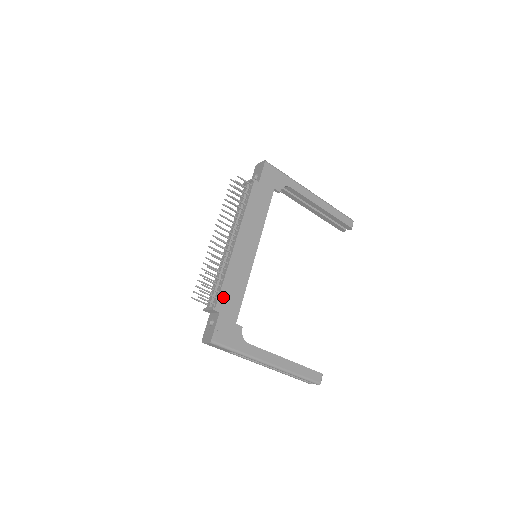
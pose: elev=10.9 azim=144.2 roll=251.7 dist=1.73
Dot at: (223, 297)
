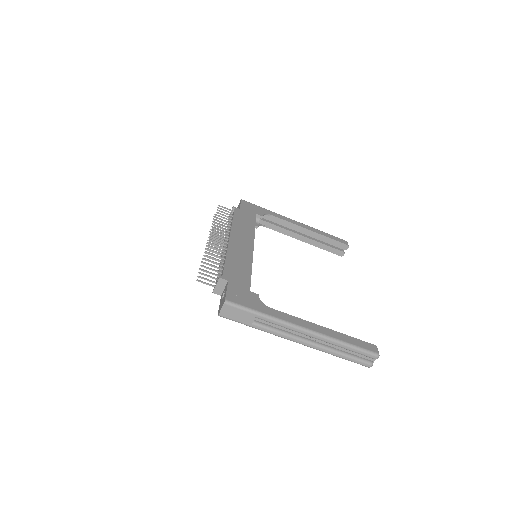
Dot at: (228, 271)
